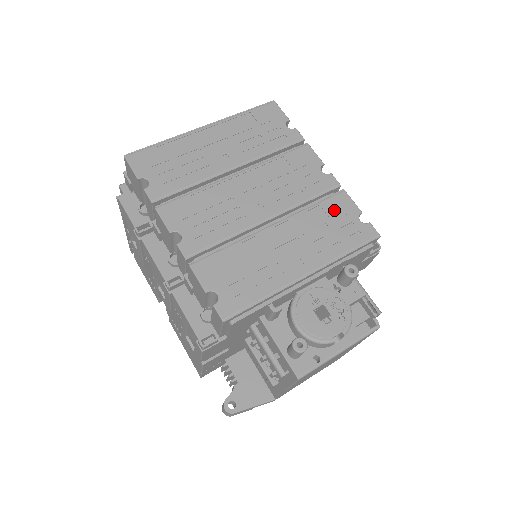
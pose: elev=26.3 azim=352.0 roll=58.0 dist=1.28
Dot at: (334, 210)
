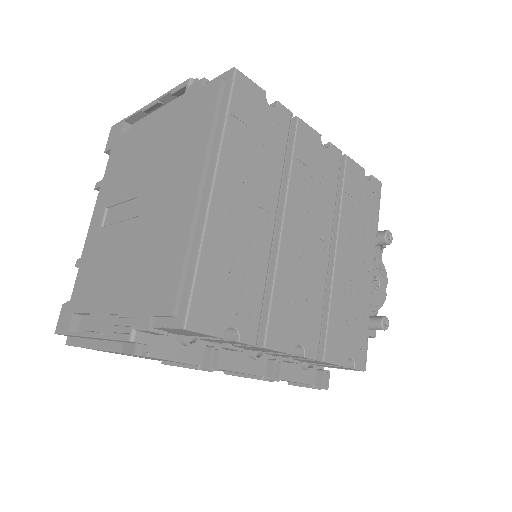
Dot at: (353, 187)
